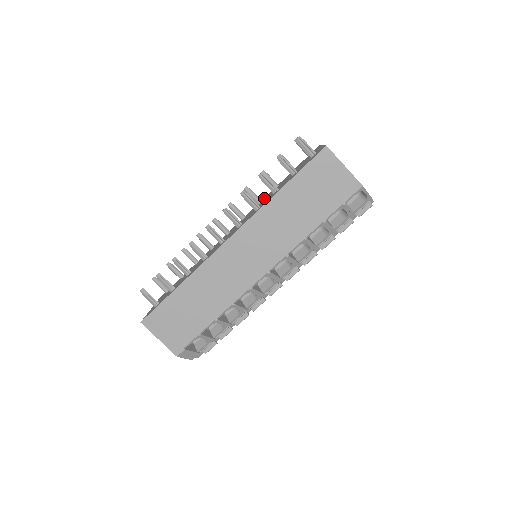
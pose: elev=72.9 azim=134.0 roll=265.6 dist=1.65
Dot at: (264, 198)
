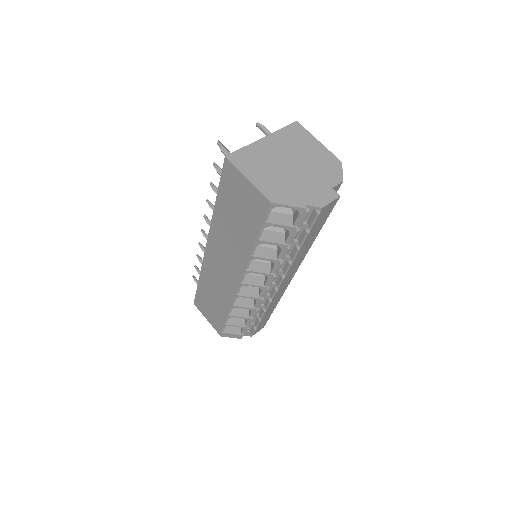
Dot at: occluded
